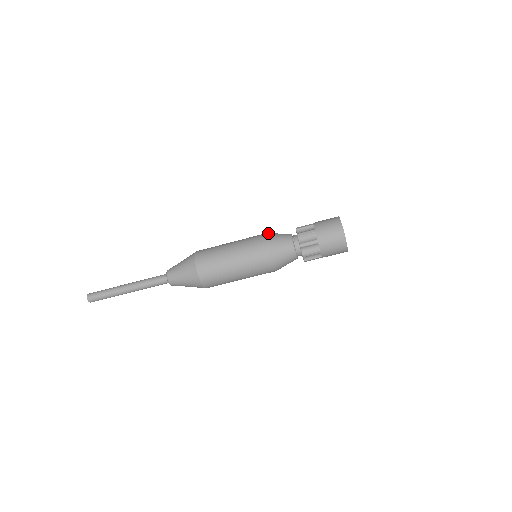
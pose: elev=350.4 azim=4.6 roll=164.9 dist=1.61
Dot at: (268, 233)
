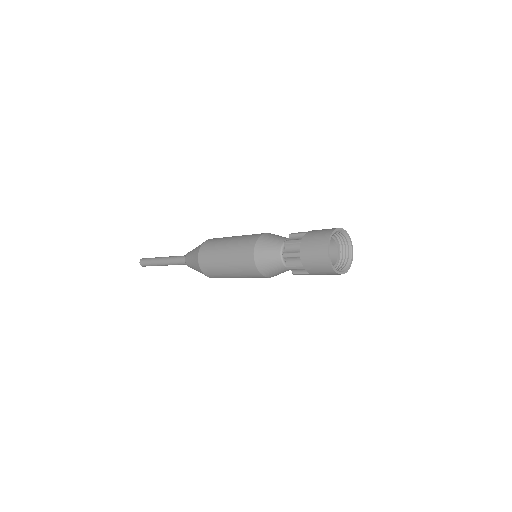
Dot at: (259, 240)
